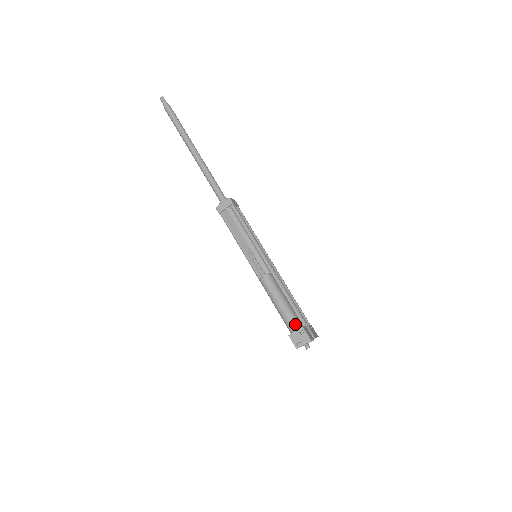
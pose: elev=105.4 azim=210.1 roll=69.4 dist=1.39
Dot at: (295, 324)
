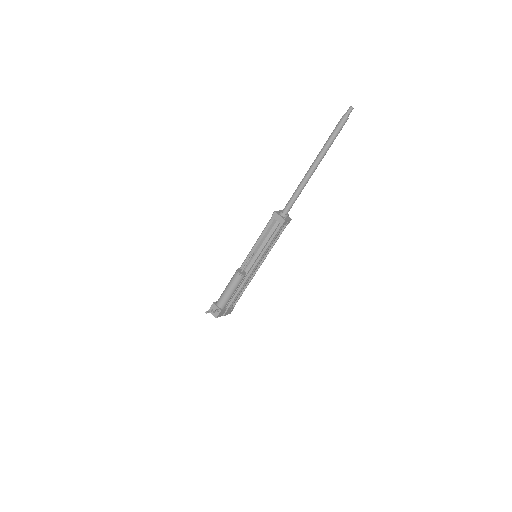
Dot at: (221, 305)
